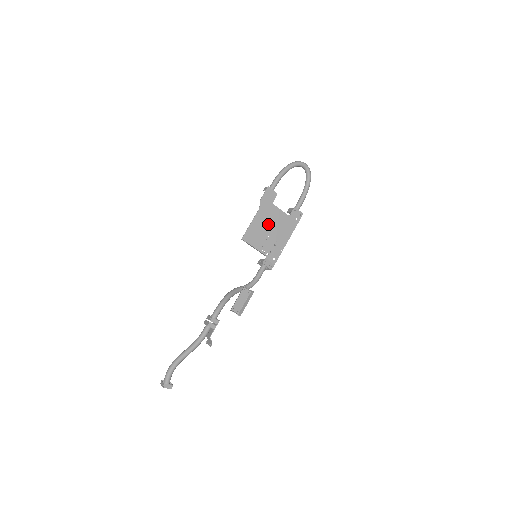
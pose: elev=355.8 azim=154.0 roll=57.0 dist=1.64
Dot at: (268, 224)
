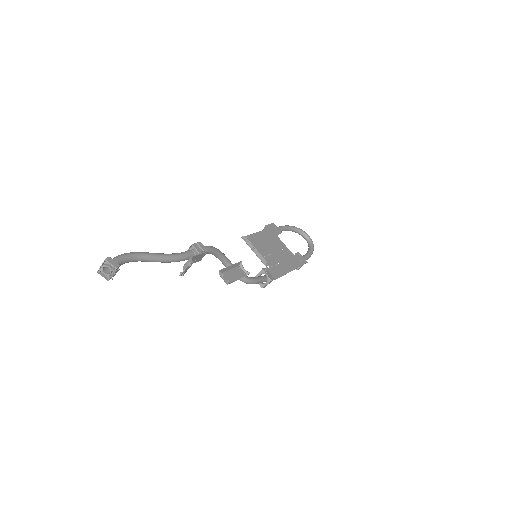
Dot at: (271, 246)
